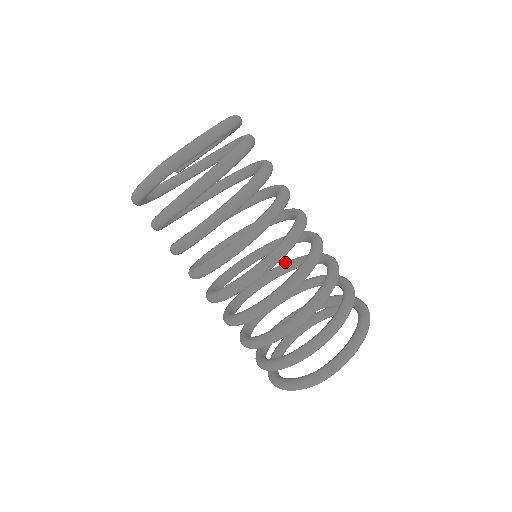
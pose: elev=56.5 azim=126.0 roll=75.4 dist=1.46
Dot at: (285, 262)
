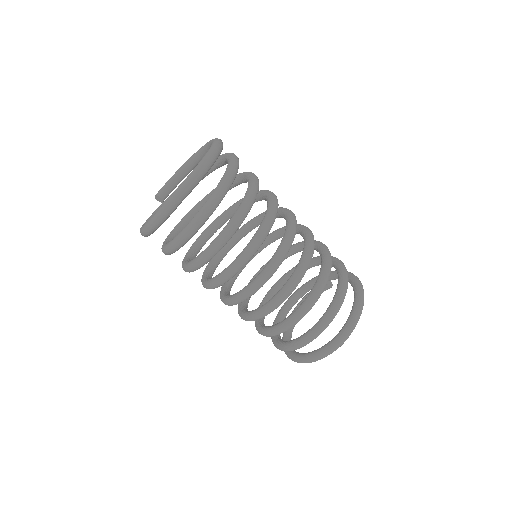
Dot at: occluded
